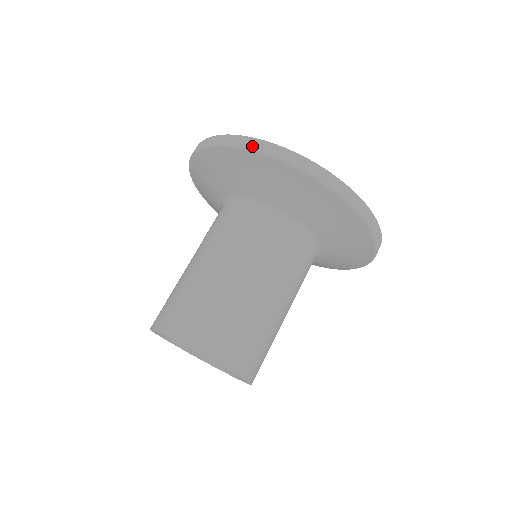
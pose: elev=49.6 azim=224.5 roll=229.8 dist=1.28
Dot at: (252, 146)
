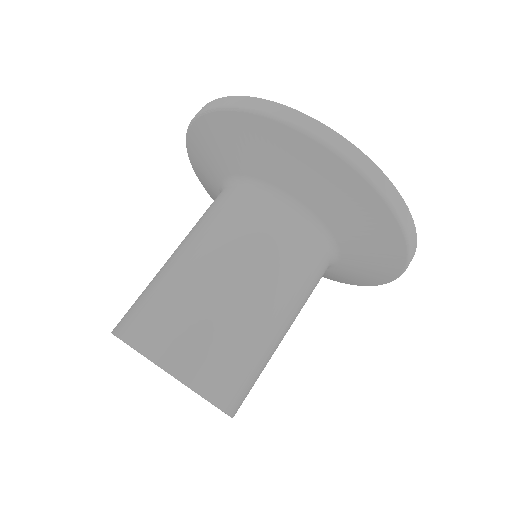
Dot at: (356, 161)
